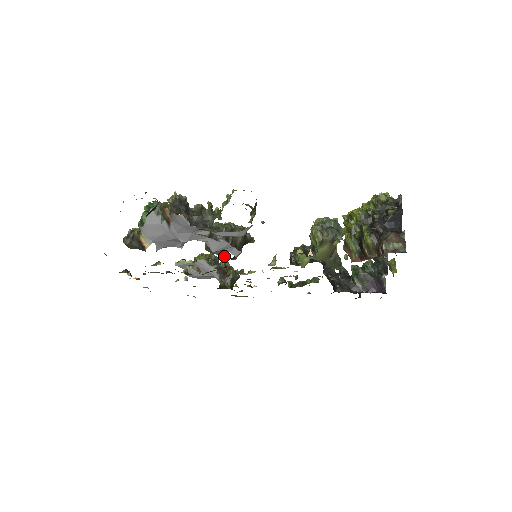
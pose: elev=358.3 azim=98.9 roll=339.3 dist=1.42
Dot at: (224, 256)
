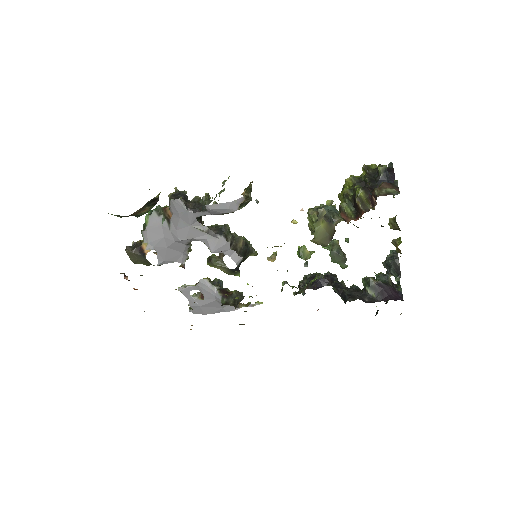
Dot at: (226, 269)
